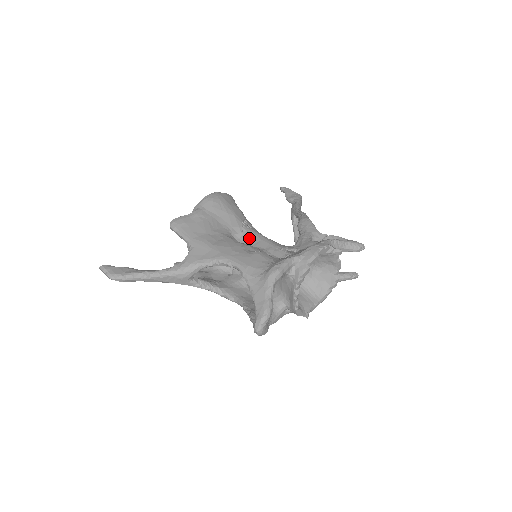
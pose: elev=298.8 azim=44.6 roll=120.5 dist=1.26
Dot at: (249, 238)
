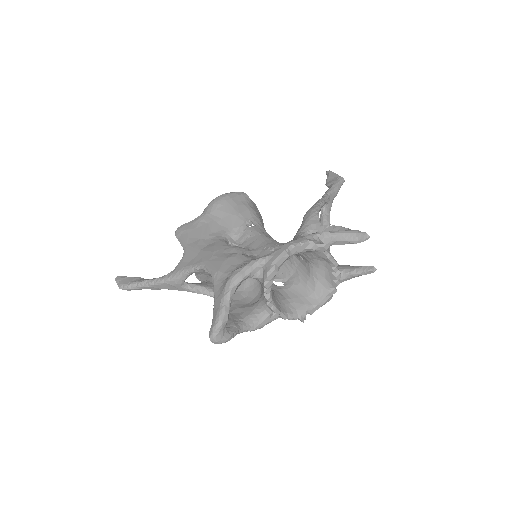
Dot at: (247, 238)
